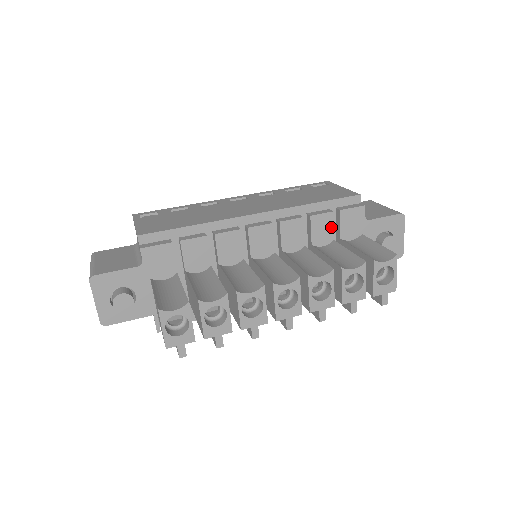
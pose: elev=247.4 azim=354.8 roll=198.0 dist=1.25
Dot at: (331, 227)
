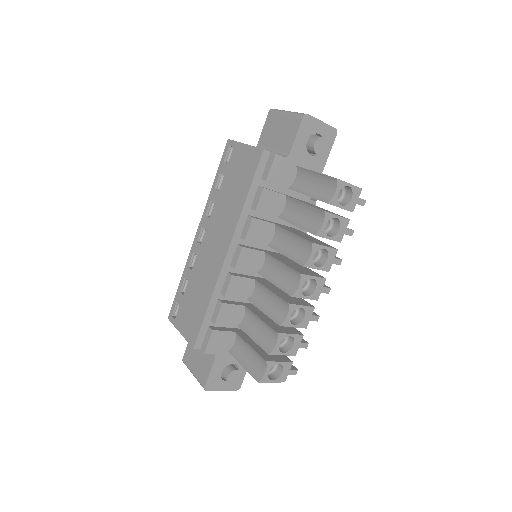
Dot at: (274, 194)
